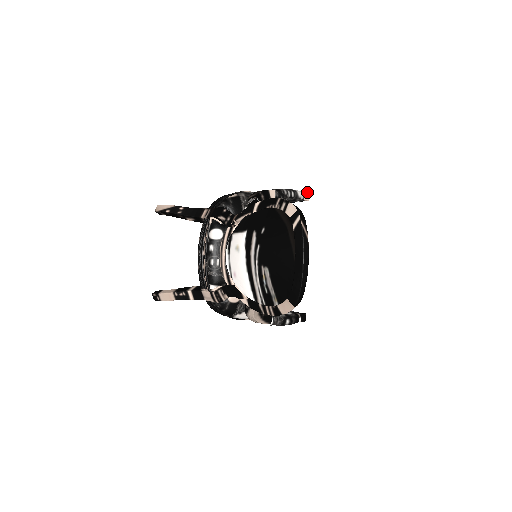
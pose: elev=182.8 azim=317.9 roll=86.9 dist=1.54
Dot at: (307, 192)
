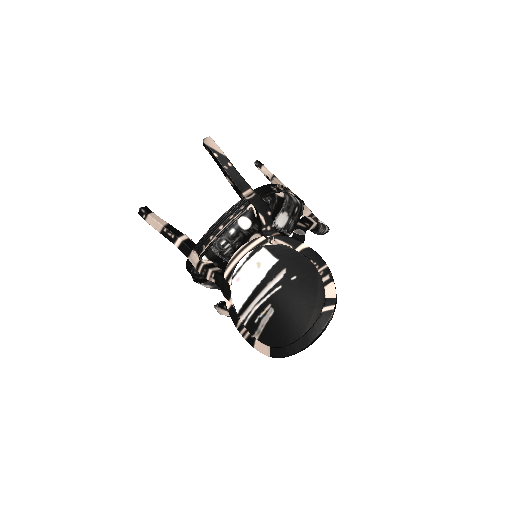
Dot at: occluded
